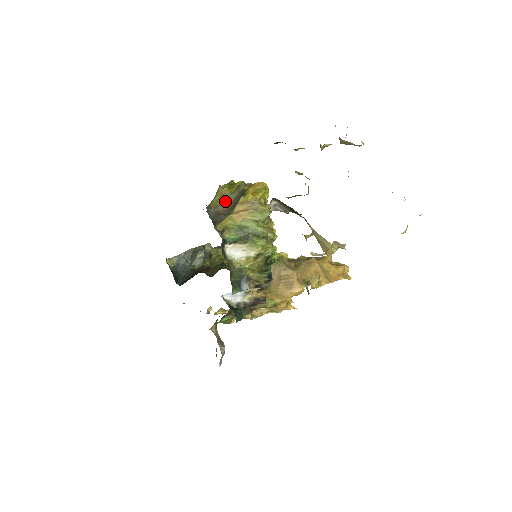
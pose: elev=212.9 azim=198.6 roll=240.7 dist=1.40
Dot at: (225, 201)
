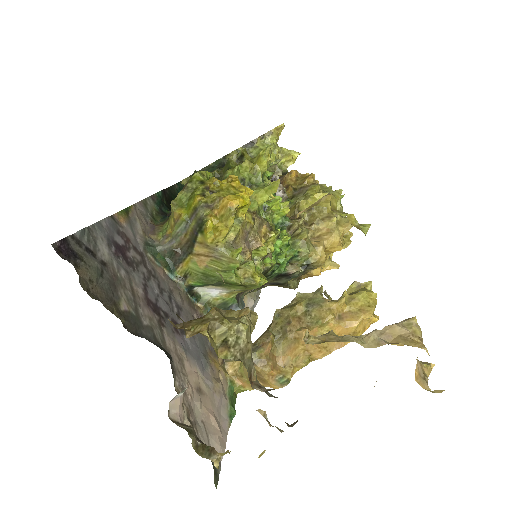
Dot at: (181, 231)
